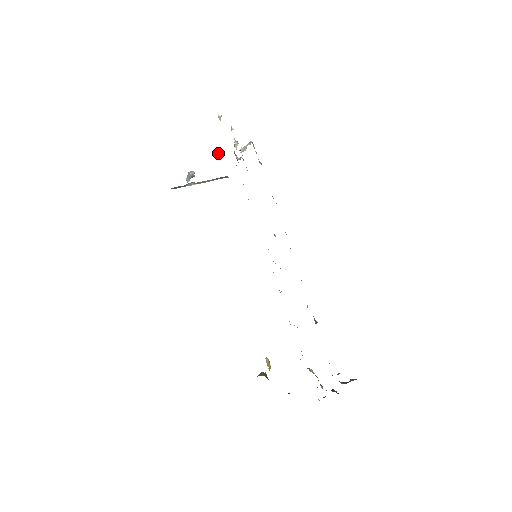
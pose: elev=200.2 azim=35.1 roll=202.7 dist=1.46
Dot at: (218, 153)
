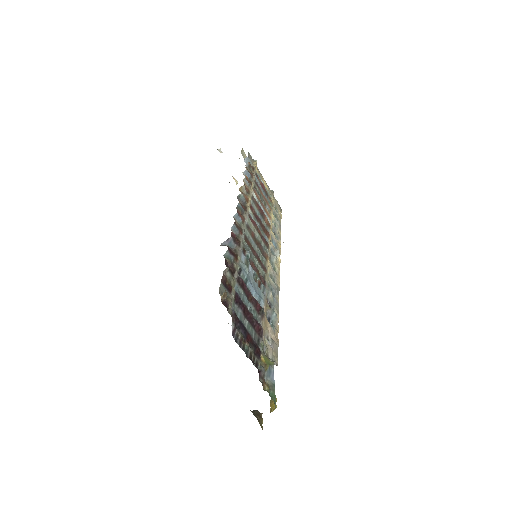
Dot at: occluded
